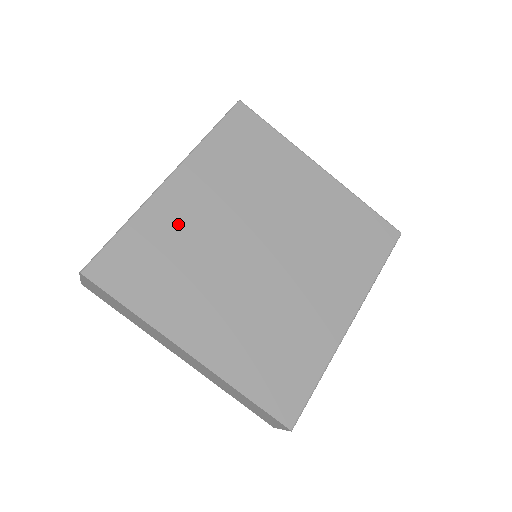
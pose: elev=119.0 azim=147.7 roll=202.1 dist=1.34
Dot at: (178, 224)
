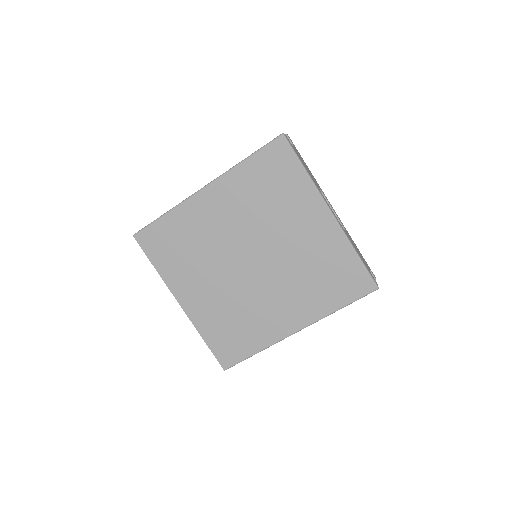
Dot at: (198, 224)
